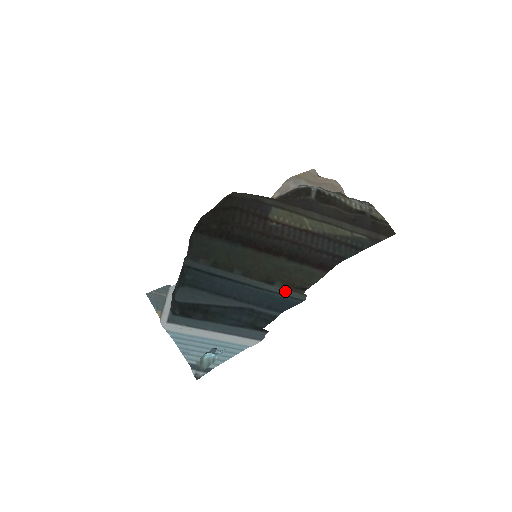
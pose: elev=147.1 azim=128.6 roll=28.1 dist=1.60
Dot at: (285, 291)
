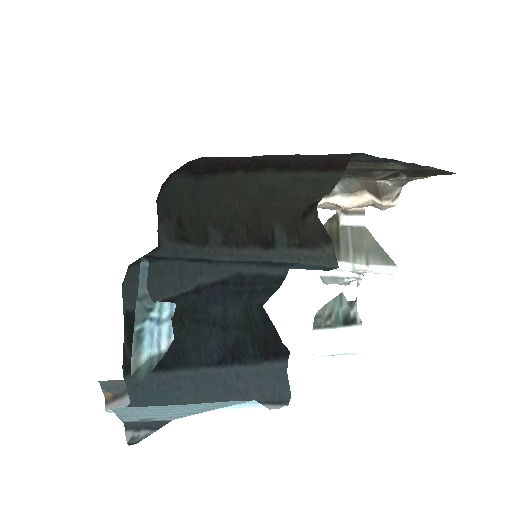
Dot at: (297, 256)
